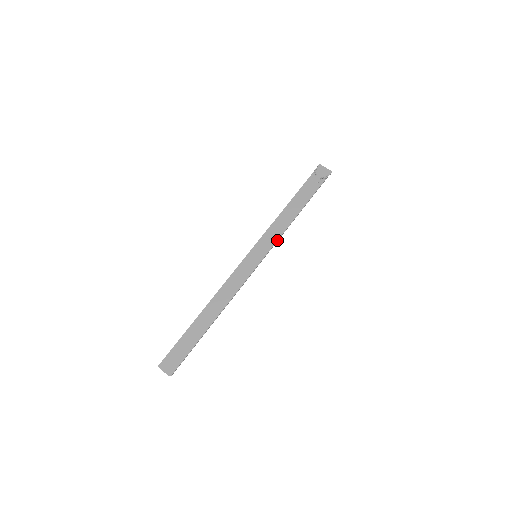
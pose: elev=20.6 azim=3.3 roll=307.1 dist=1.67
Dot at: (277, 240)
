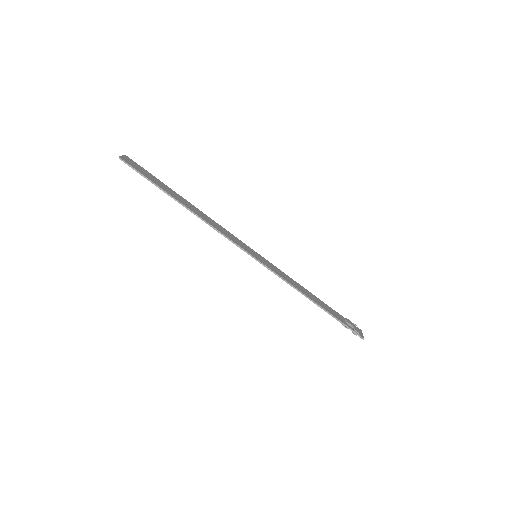
Dot at: (280, 275)
